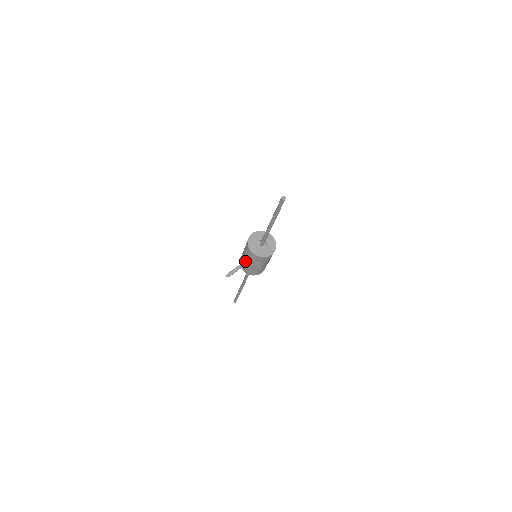
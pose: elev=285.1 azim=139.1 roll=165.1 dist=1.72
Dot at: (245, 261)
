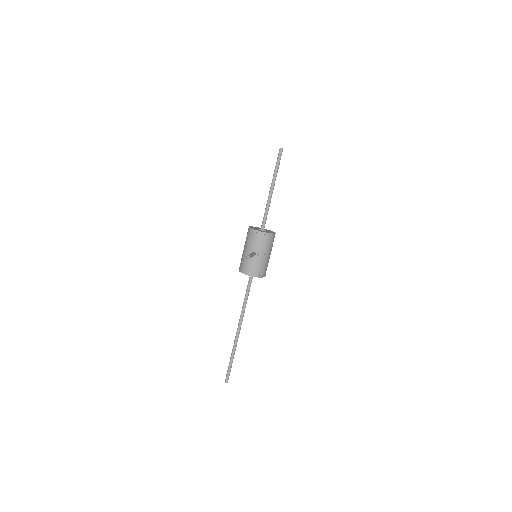
Dot at: (253, 252)
